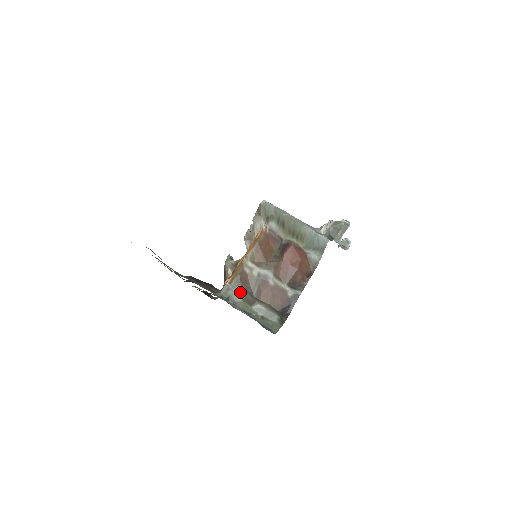
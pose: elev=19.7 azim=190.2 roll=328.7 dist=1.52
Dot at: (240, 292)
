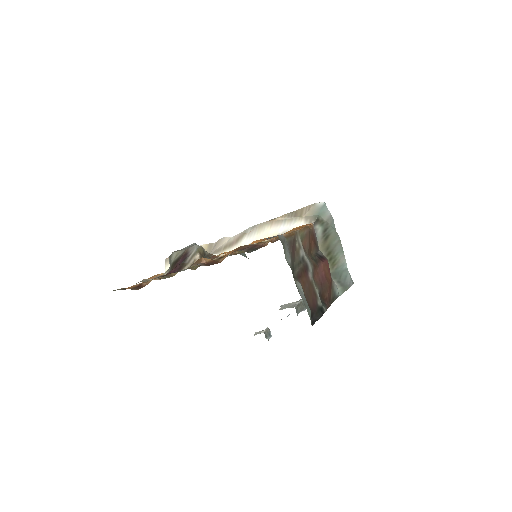
Dot at: (290, 255)
